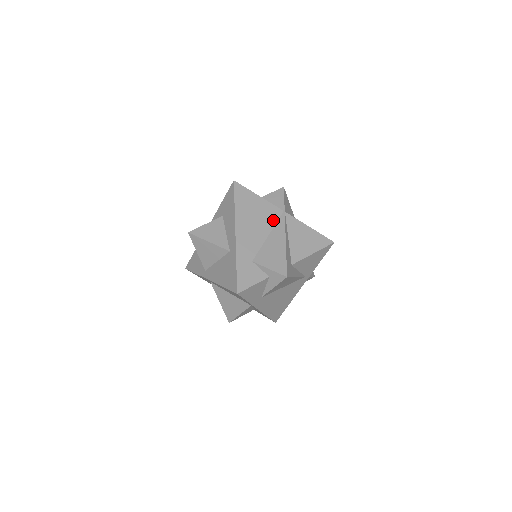
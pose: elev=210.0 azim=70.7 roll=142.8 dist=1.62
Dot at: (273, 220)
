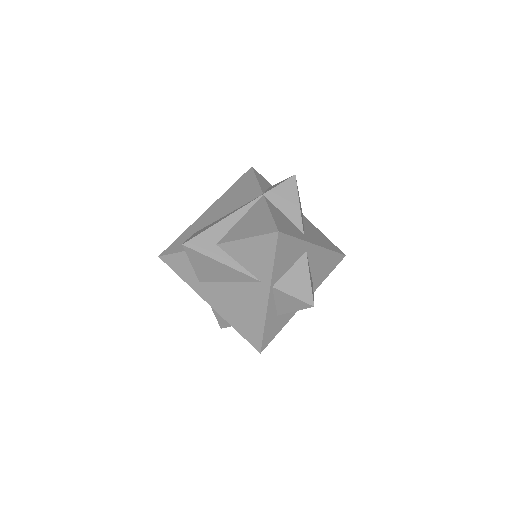
Dot at: (245, 201)
